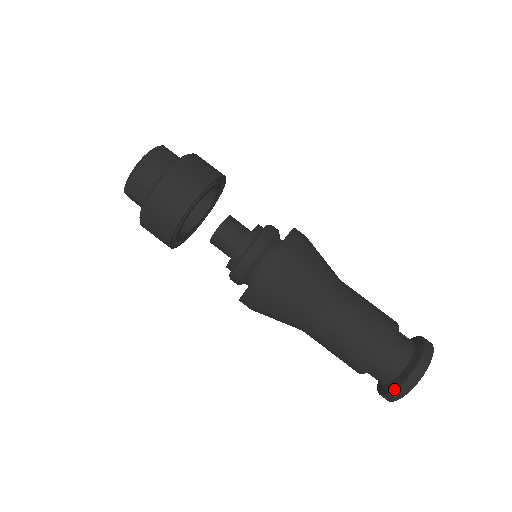
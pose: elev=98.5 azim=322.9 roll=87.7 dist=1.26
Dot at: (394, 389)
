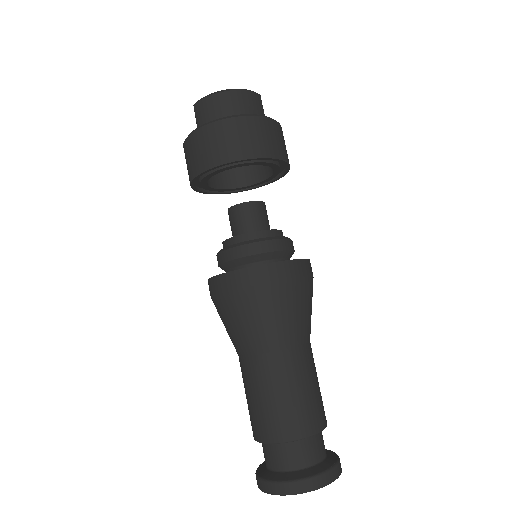
Dot at: (271, 480)
